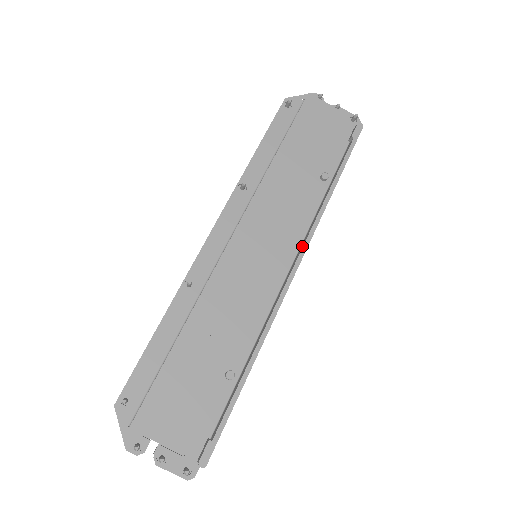
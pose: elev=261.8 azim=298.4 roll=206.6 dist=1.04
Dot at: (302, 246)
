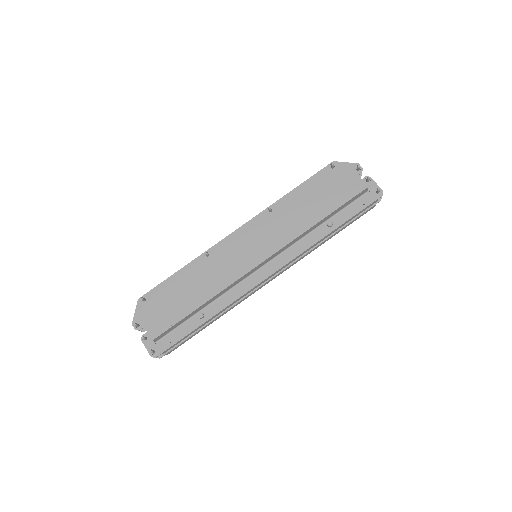
Dot at: (285, 262)
